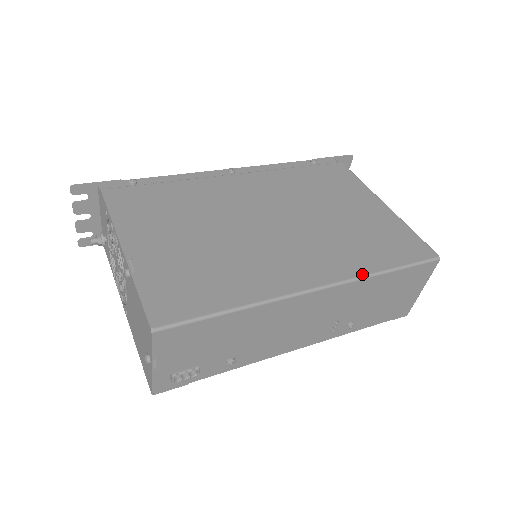
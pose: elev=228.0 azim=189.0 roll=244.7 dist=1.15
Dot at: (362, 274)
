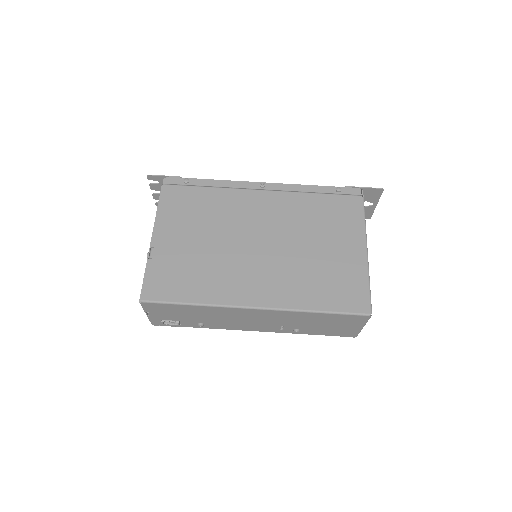
Dot at: (294, 308)
